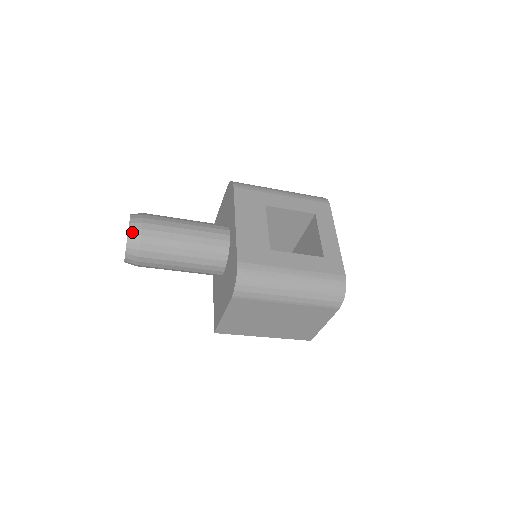
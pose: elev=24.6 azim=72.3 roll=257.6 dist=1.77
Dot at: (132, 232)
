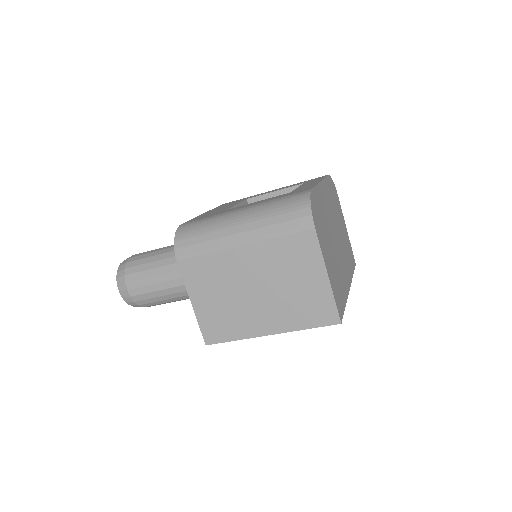
Dot at: (122, 264)
